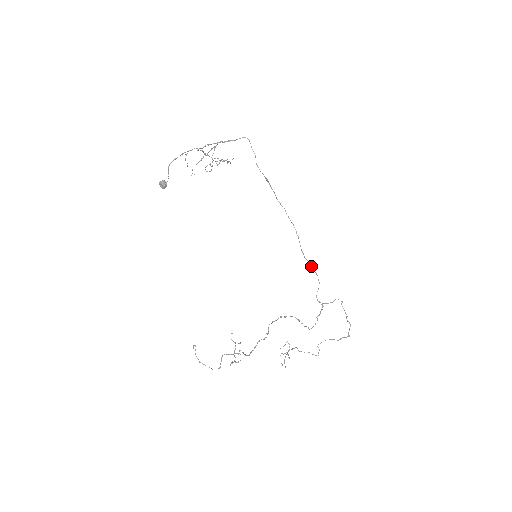
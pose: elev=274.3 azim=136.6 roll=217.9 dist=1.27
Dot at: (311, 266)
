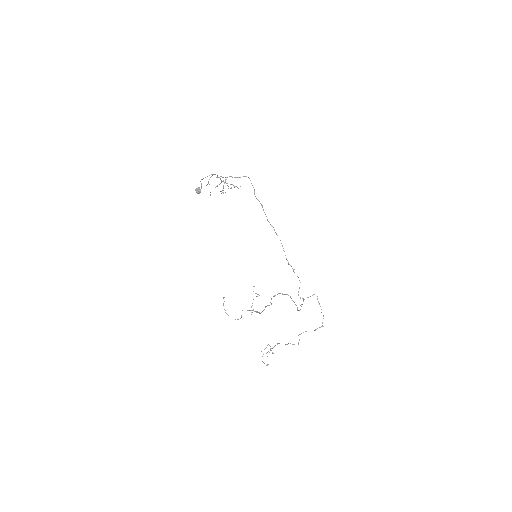
Dot at: (293, 271)
